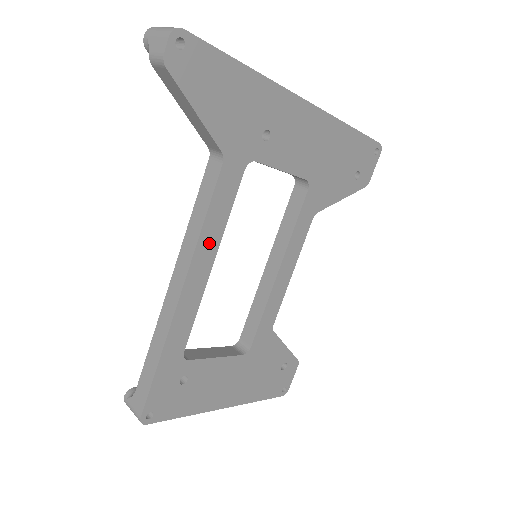
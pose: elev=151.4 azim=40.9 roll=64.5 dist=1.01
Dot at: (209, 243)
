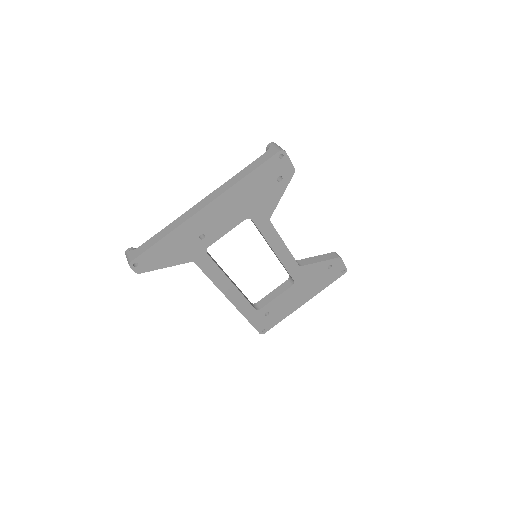
Dot at: (222, 282)
